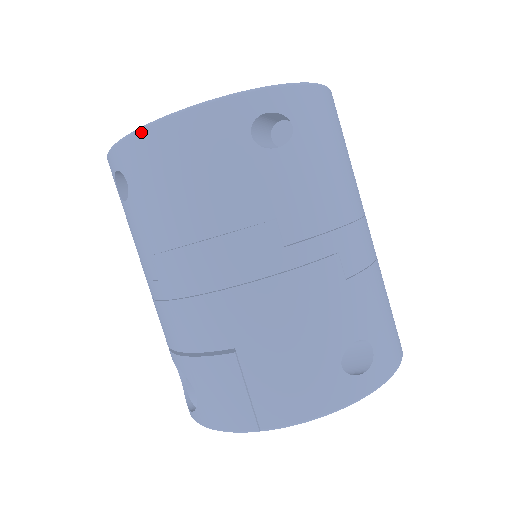
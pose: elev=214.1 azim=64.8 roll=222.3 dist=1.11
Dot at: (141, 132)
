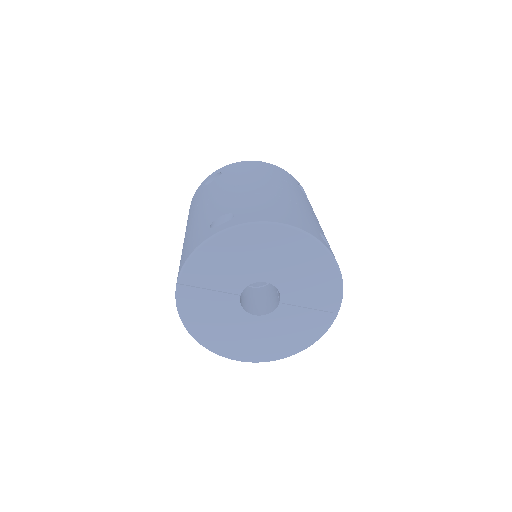
Dot at: occluded
